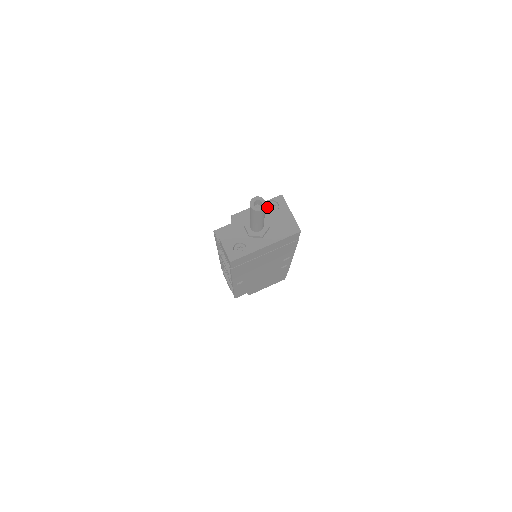
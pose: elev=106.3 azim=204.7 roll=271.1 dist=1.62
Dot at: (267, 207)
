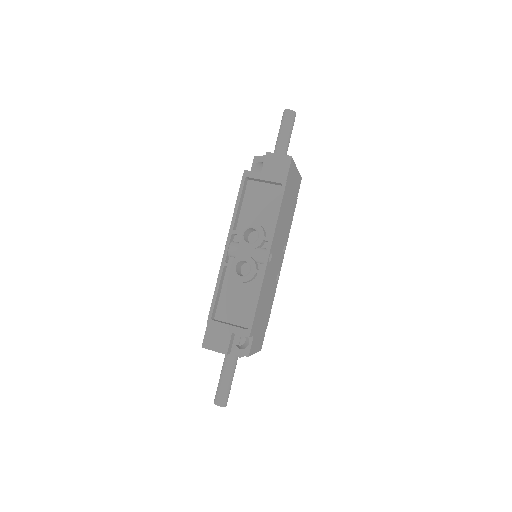
Dot at: occluded
